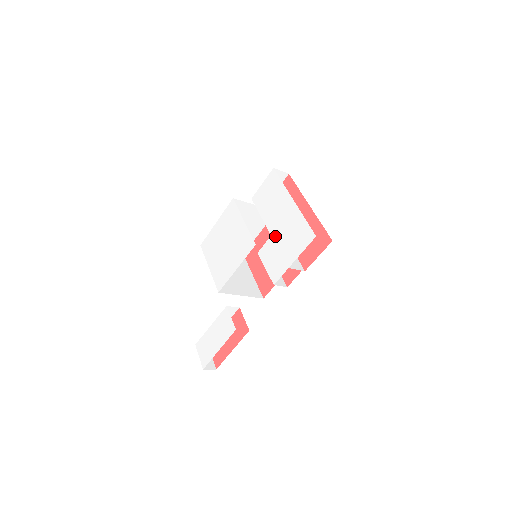
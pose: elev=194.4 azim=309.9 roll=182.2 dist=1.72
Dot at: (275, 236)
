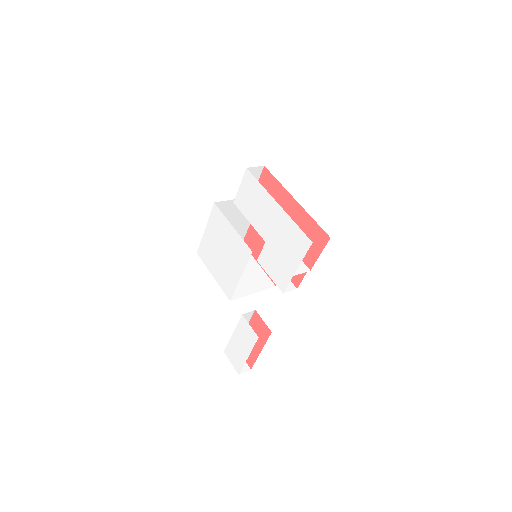
Dot at: (270, 243)
